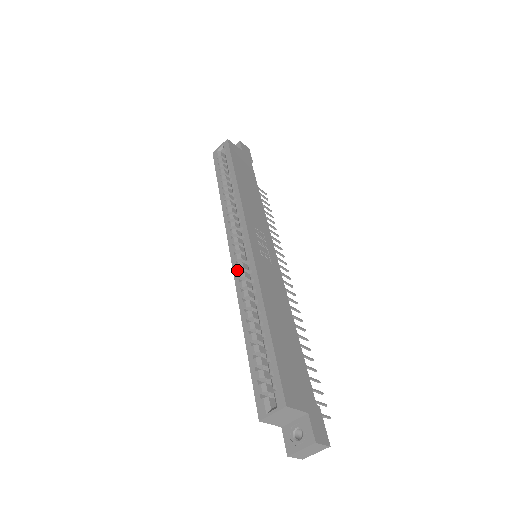
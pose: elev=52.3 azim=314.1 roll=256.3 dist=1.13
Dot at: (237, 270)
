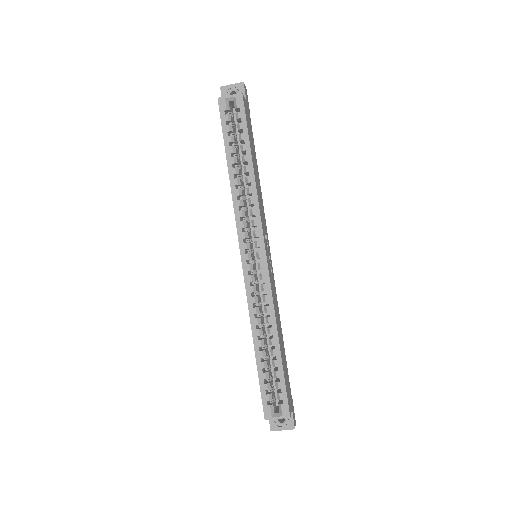
Dot at: (249, 282)
